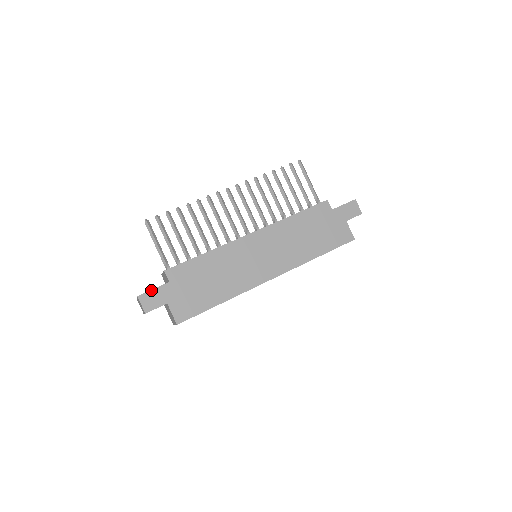
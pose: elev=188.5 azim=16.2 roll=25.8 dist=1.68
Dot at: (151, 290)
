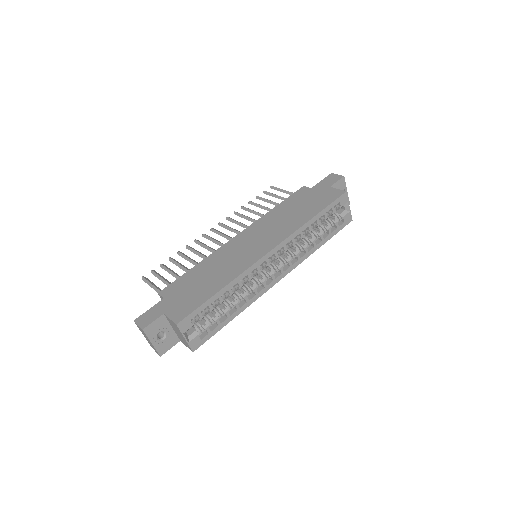
Dot at: (147, 311)
